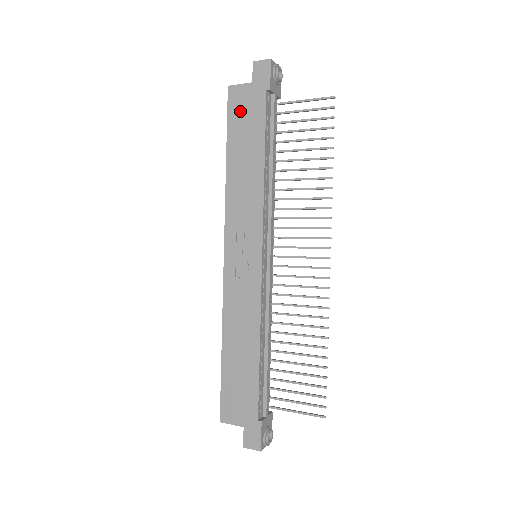
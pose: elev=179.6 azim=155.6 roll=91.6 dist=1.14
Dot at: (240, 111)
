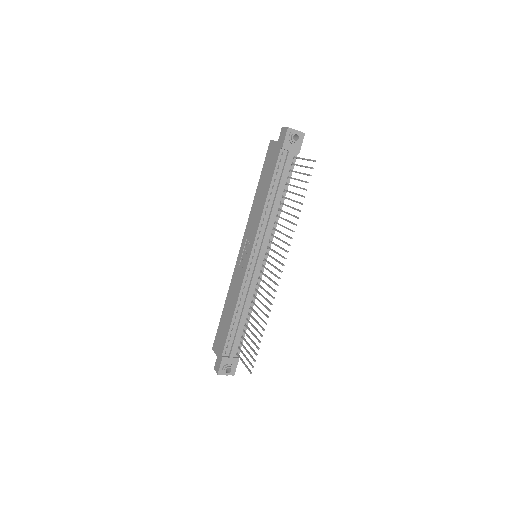
Dot at: (269, 159)
